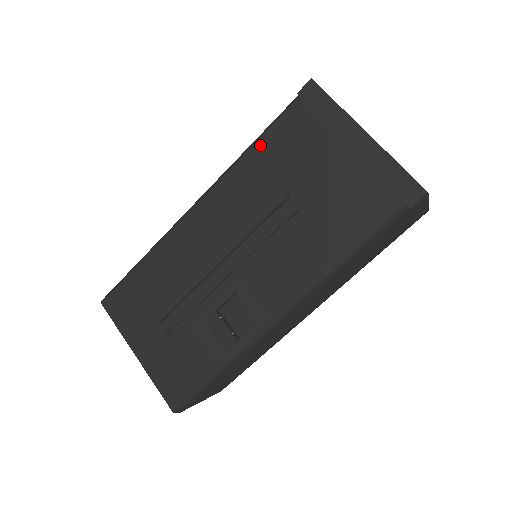
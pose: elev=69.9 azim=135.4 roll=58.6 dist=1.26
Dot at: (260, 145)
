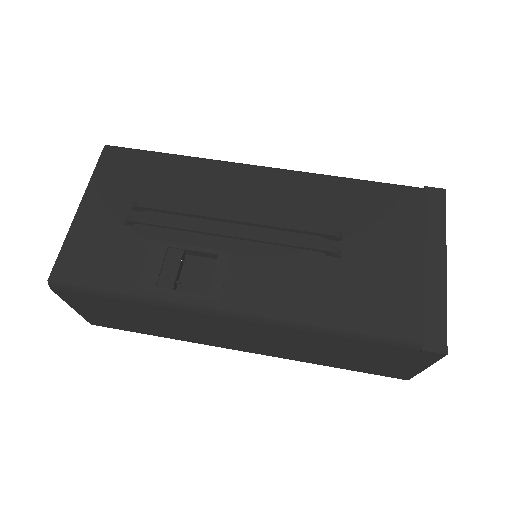
Dot at: (361, 185)
